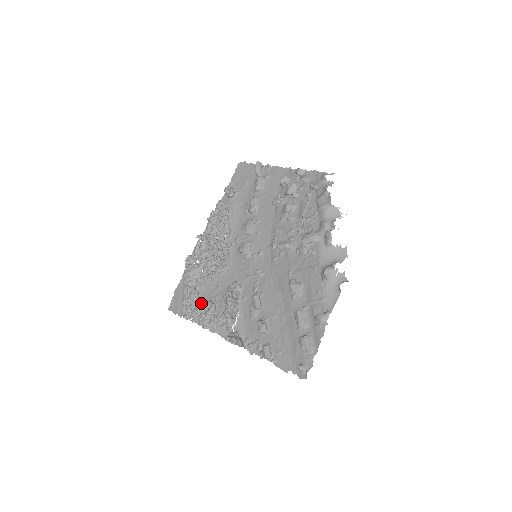
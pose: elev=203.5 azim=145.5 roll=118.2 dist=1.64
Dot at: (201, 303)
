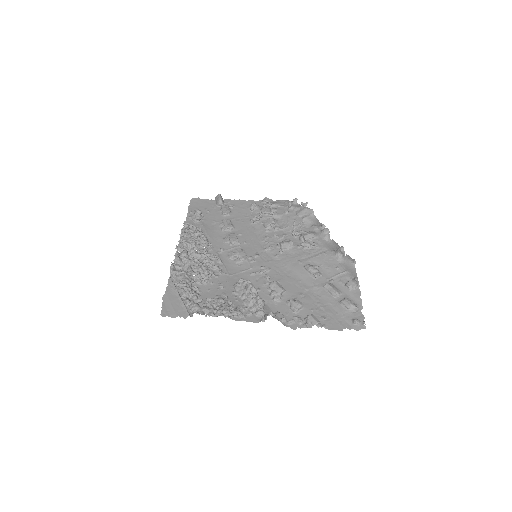
Dot at: (211, 299)
